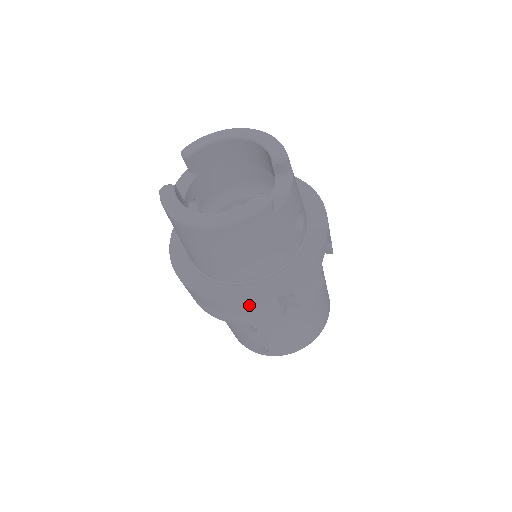
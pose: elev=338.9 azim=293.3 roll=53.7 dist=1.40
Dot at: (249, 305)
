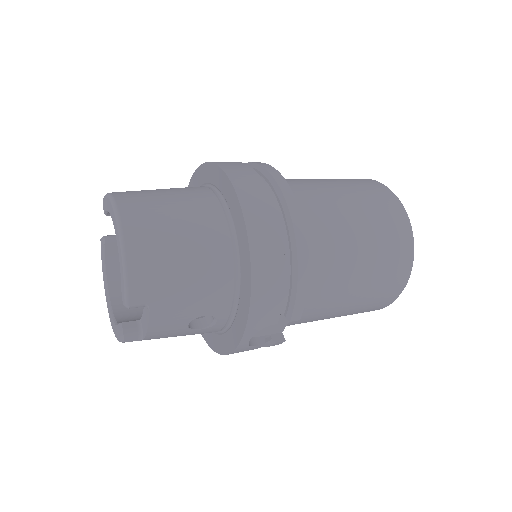
Dot at: occluded
